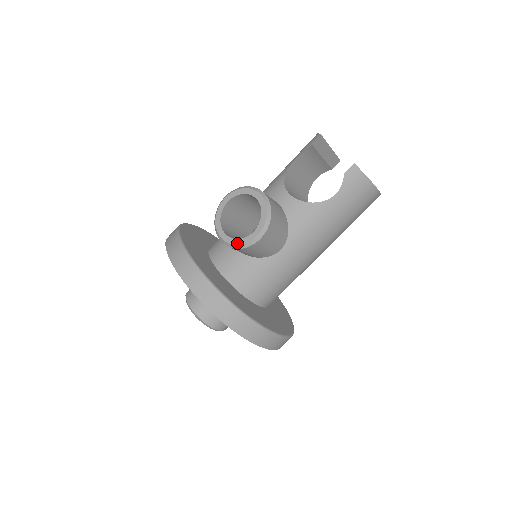
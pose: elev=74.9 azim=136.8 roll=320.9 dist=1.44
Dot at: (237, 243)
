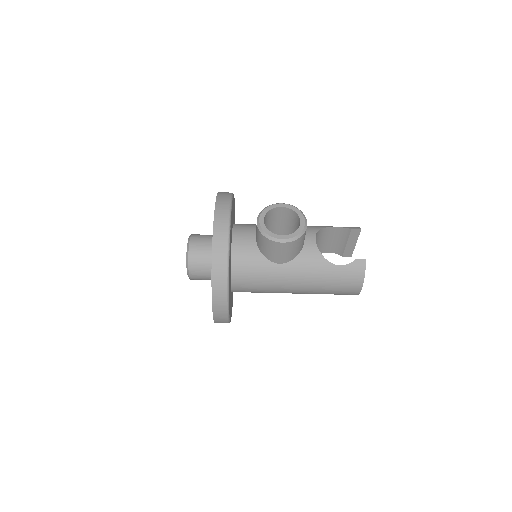
Dot at: (267, 232)
